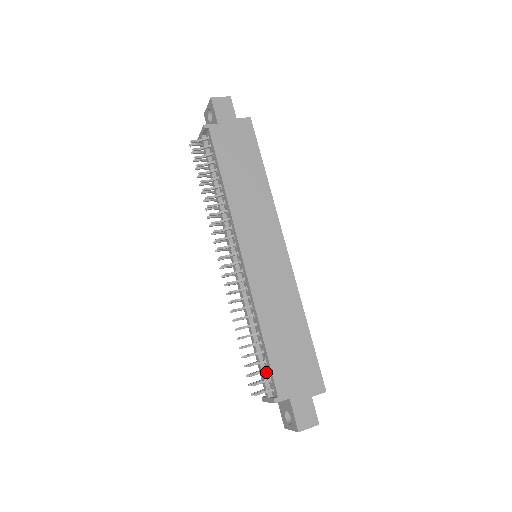
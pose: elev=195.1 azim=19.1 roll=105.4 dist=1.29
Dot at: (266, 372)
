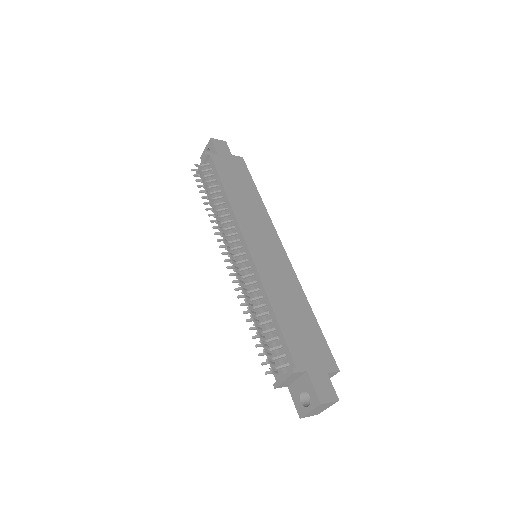
Dot at: (278, 351)
